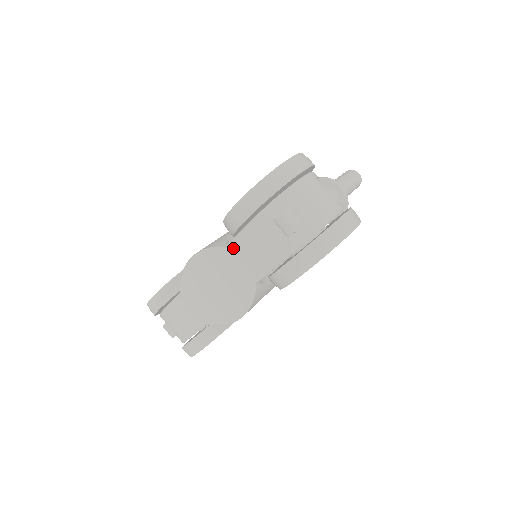
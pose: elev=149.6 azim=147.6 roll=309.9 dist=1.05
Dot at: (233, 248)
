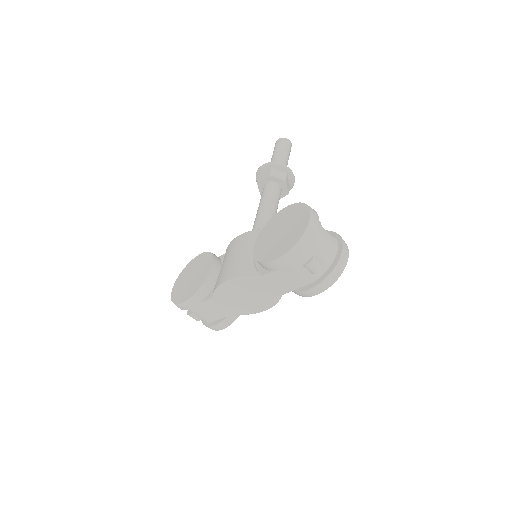
Dot at: (268, 278)
